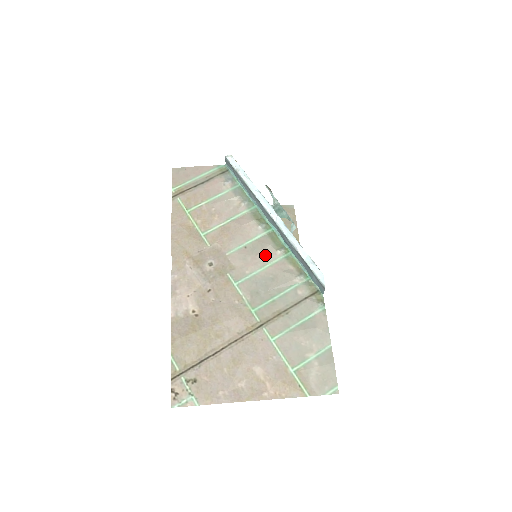
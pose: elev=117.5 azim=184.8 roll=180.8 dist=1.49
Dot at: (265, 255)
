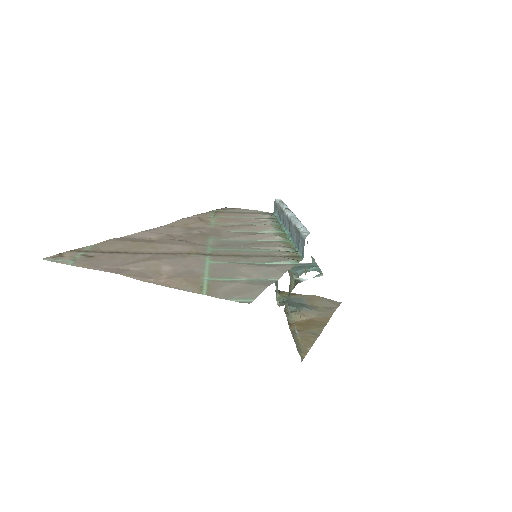
Dot at: (261, 236)
